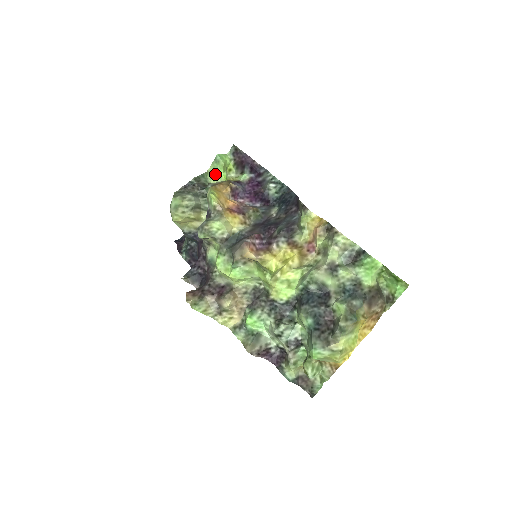
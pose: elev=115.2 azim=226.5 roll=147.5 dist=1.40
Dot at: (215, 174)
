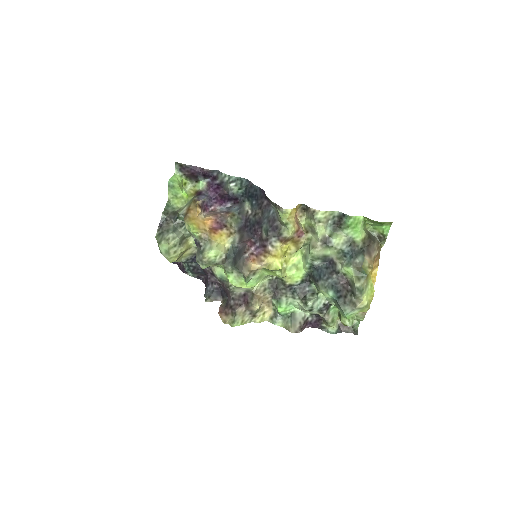
Dot at: (176, 198)
